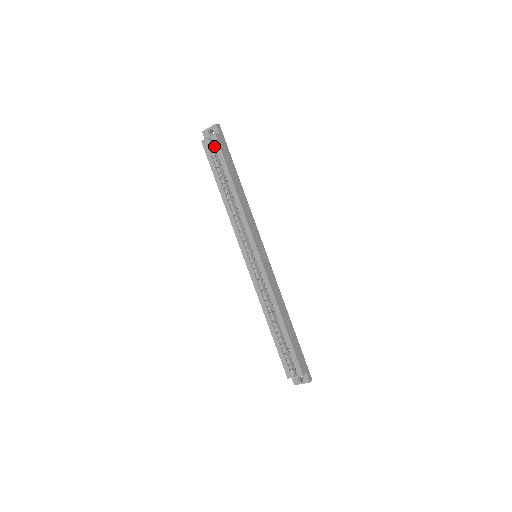
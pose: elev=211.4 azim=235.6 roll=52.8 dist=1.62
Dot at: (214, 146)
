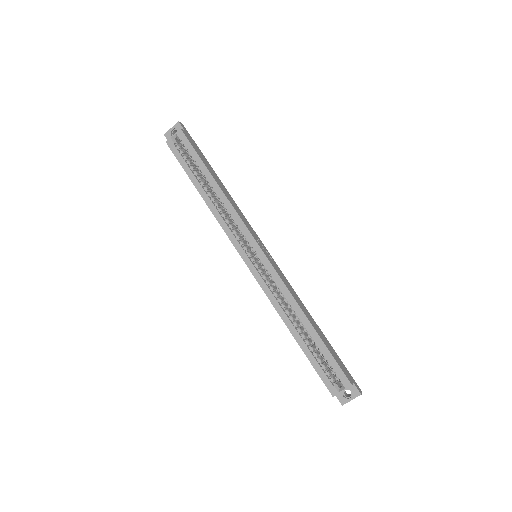
Dot at: (182, 143)
